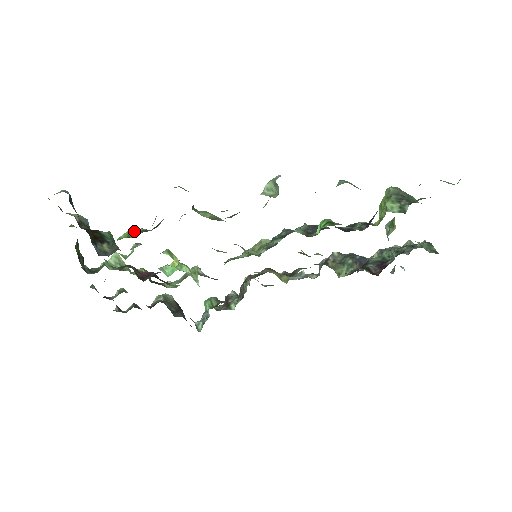
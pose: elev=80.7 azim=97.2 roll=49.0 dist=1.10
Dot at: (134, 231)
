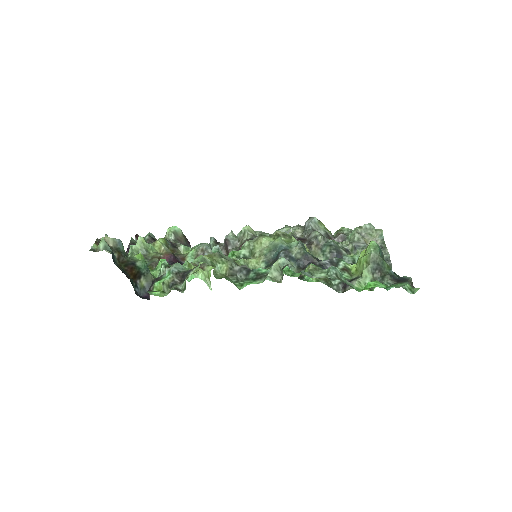
Dot at: (167, 282)
